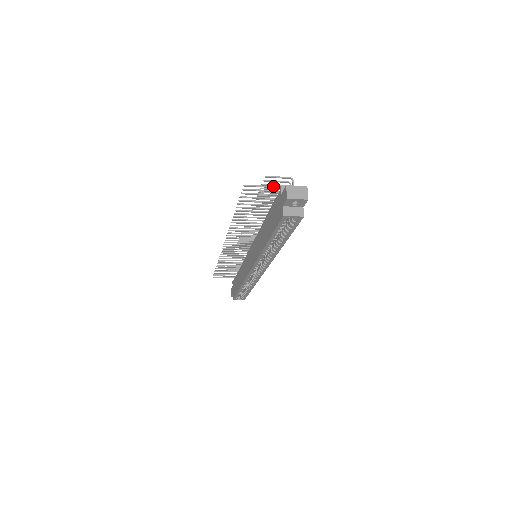
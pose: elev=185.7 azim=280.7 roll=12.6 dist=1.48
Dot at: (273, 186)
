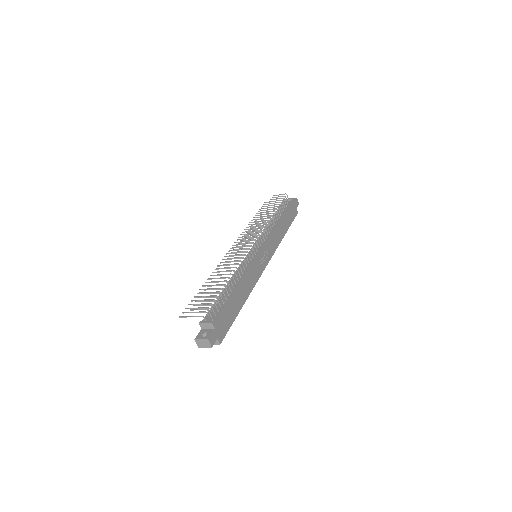
Dot at: (197, 316)
